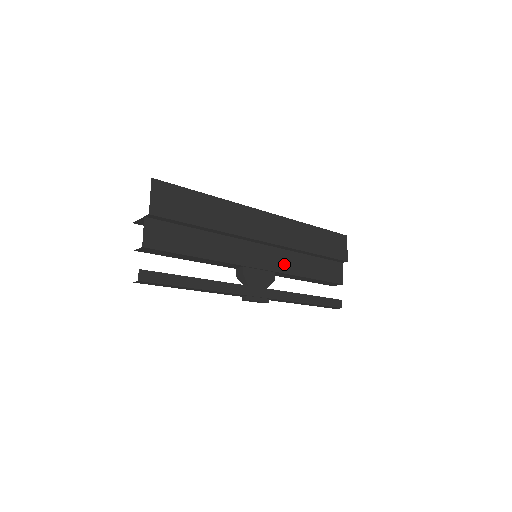
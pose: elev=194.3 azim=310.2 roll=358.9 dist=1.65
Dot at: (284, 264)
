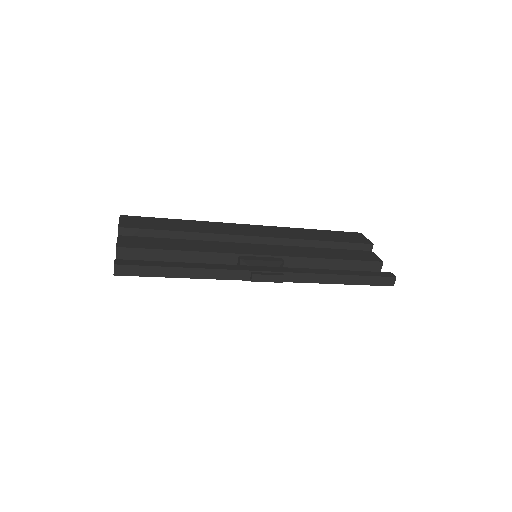
Dot at: (290, 253)
